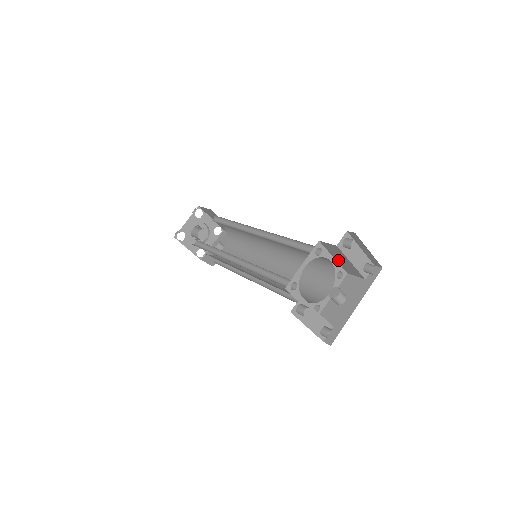
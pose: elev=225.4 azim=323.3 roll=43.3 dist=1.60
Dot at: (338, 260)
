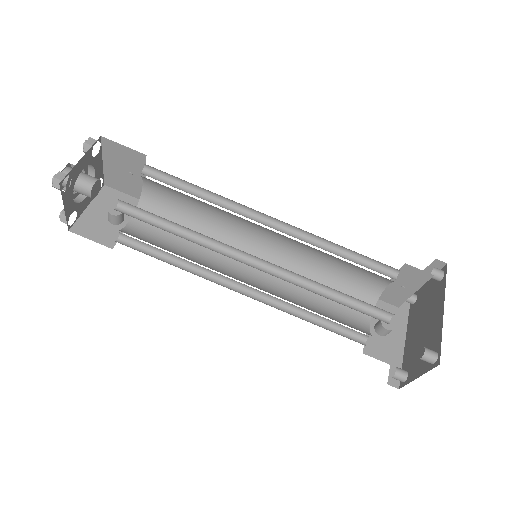
Dot at: (391, 285)
